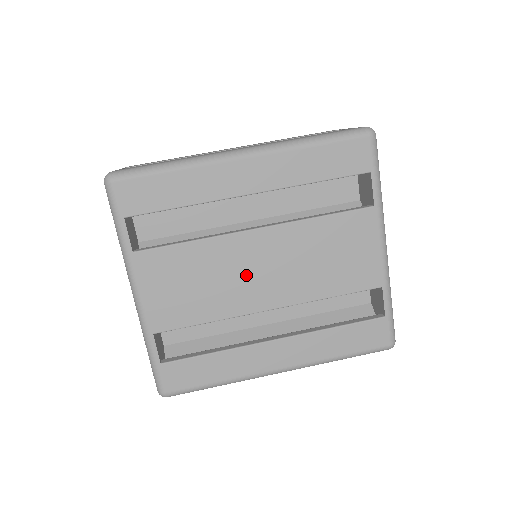
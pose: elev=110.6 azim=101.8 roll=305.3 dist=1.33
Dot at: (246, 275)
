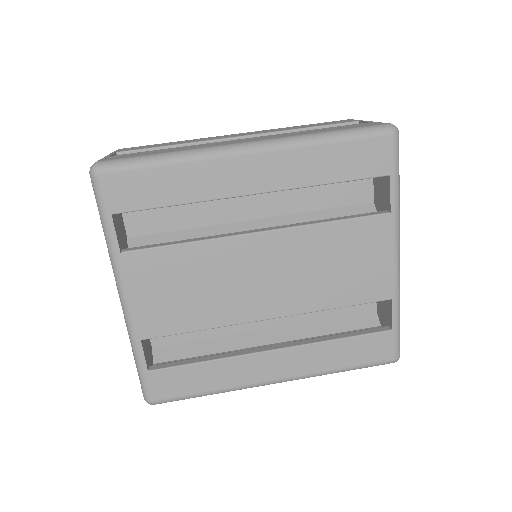
Dot at: (245, 281)
